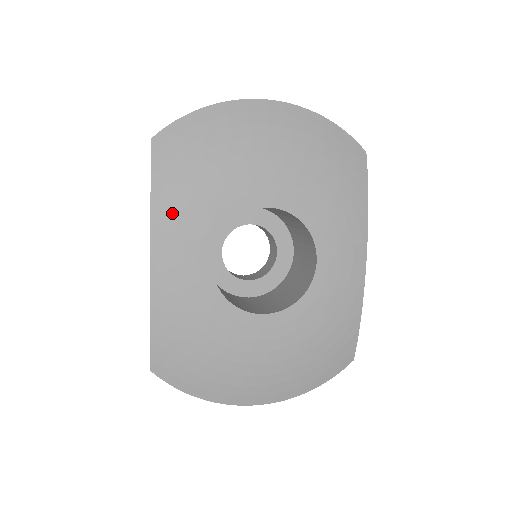
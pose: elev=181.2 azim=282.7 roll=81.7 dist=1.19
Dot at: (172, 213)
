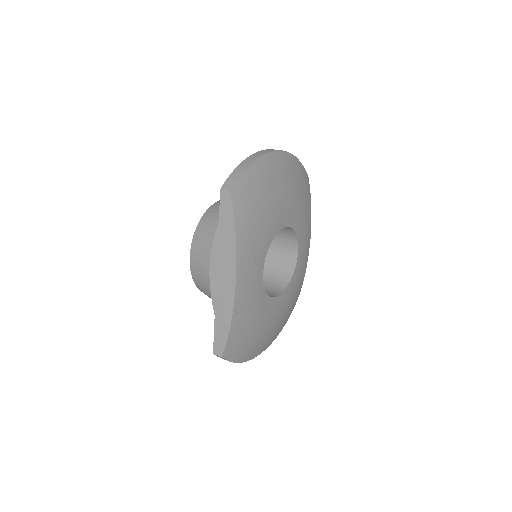
Dot at: (248, 245)
